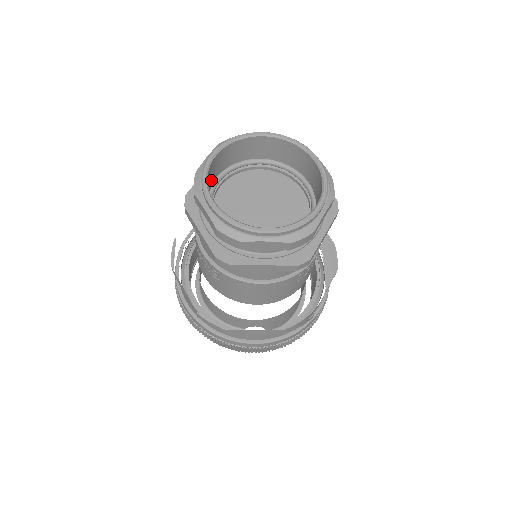
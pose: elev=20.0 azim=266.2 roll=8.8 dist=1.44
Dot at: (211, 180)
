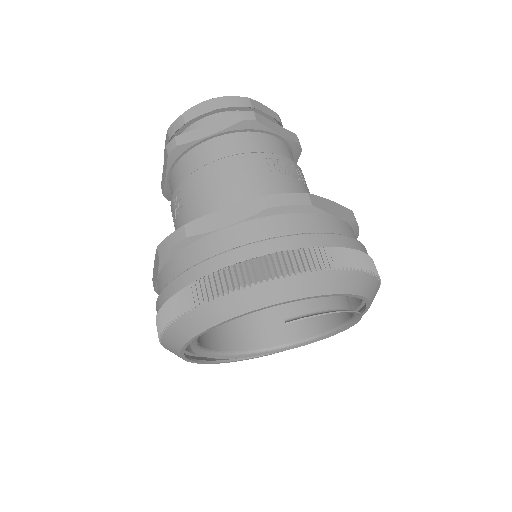
Dot at: occluded
